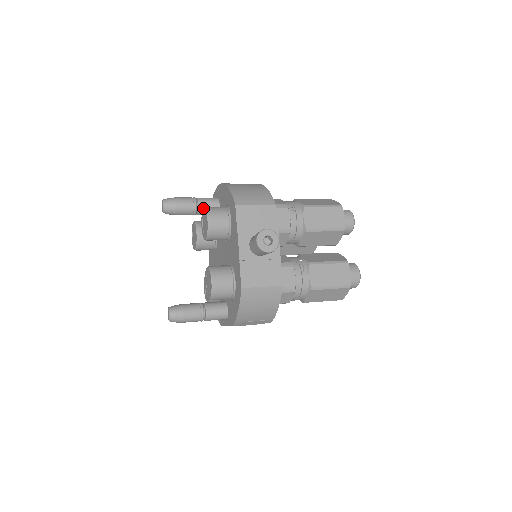
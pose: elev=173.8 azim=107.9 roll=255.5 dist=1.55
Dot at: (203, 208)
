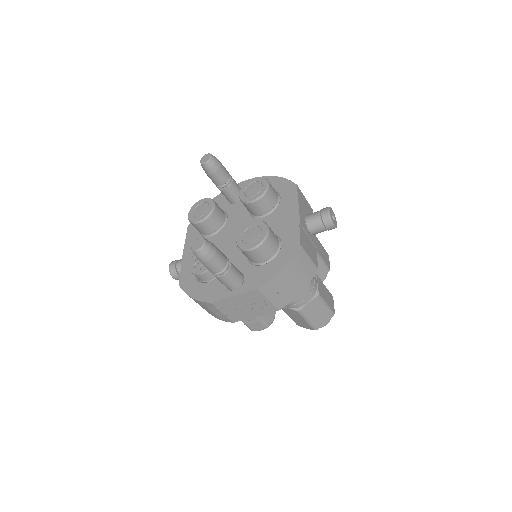
Dot at: (254, 178)
